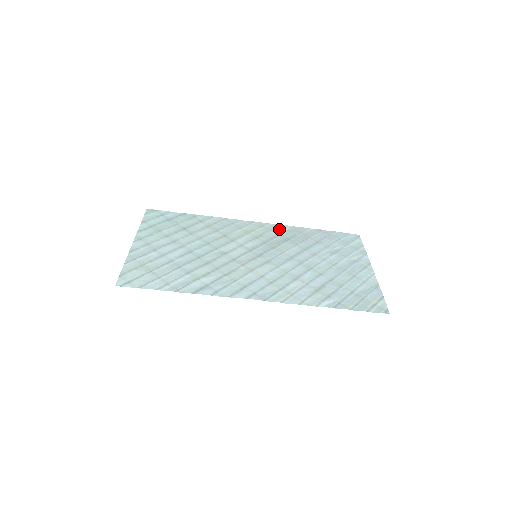
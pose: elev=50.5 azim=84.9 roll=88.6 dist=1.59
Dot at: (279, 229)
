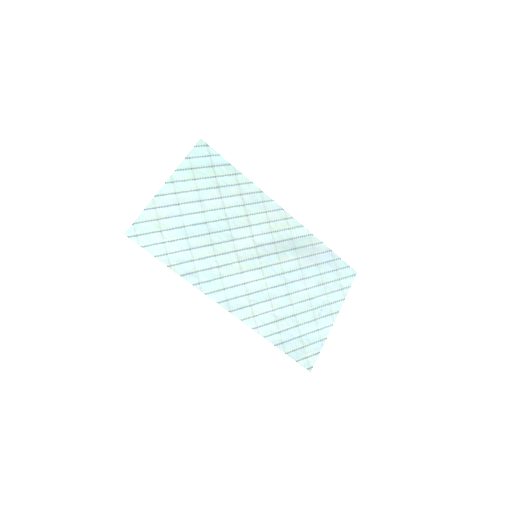
Dot at: (297, 231)
